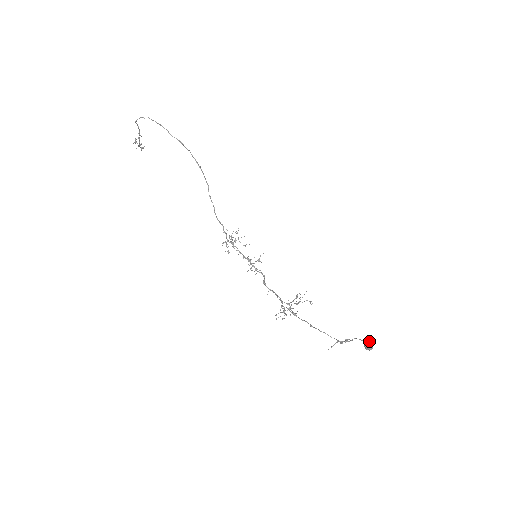
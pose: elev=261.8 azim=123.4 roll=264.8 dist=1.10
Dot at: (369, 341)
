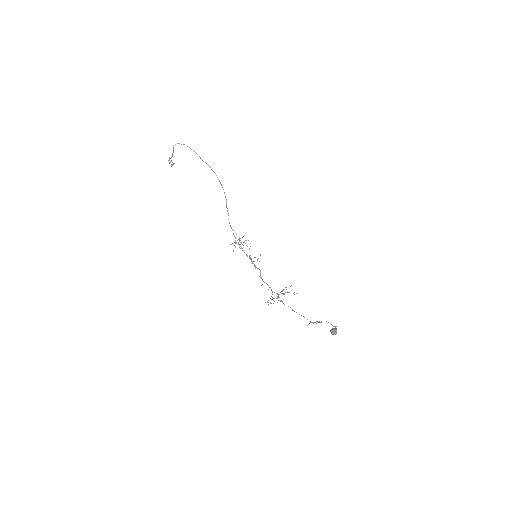
Dot at: (334, 328)
